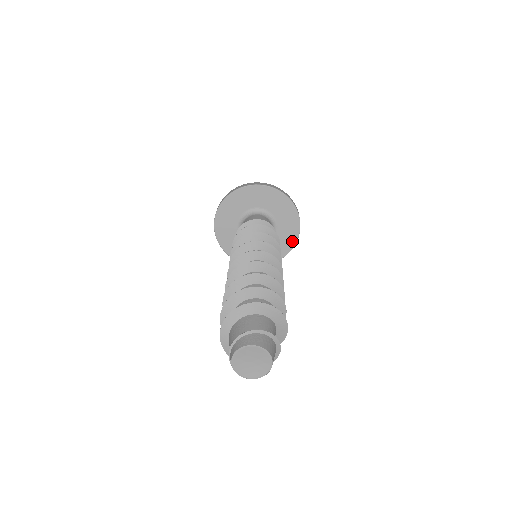
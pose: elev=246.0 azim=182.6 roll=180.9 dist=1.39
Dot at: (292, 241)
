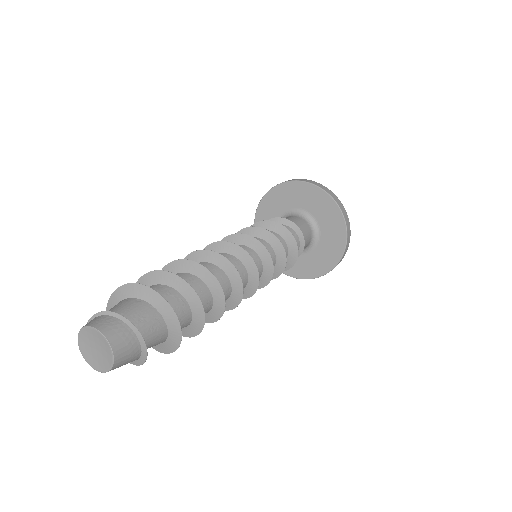
Dot at: (339, 250)
